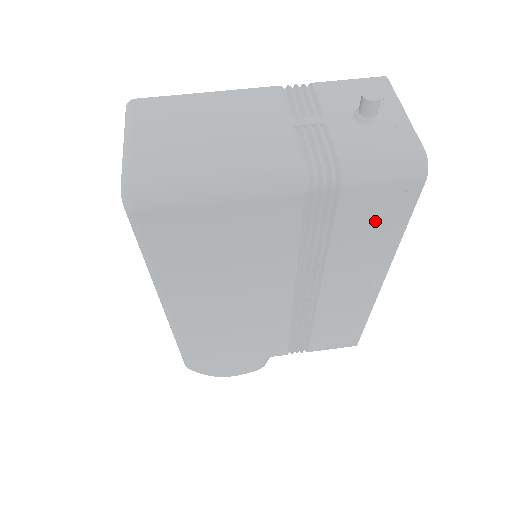
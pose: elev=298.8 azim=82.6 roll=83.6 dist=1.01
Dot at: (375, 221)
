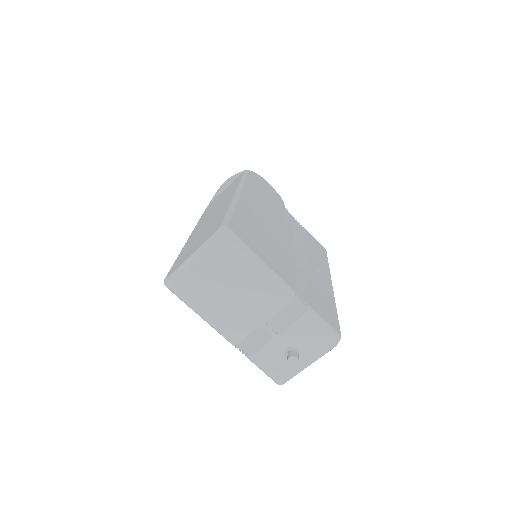
Dot at: occluded
